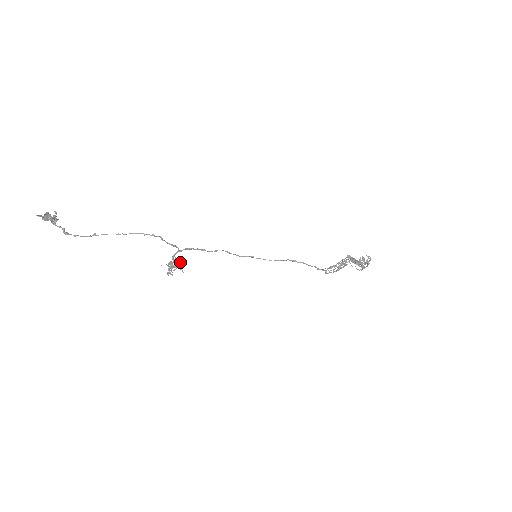
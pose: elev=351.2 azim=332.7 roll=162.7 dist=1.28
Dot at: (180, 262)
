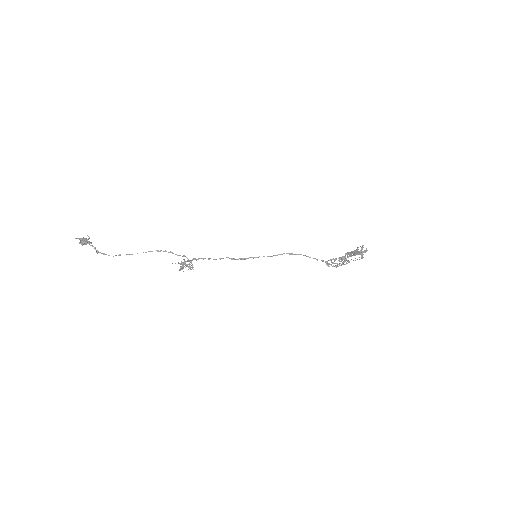
Dot at: (190, 264)
